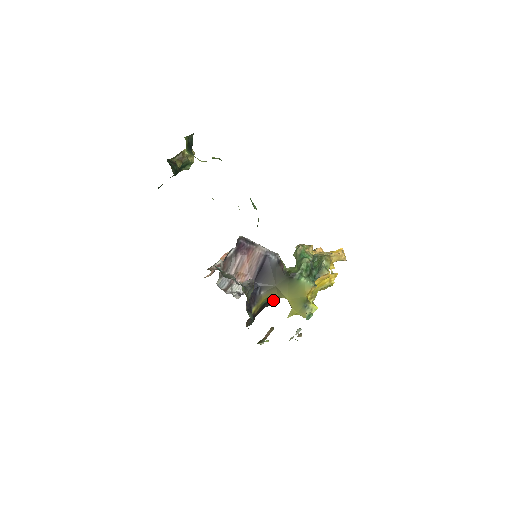
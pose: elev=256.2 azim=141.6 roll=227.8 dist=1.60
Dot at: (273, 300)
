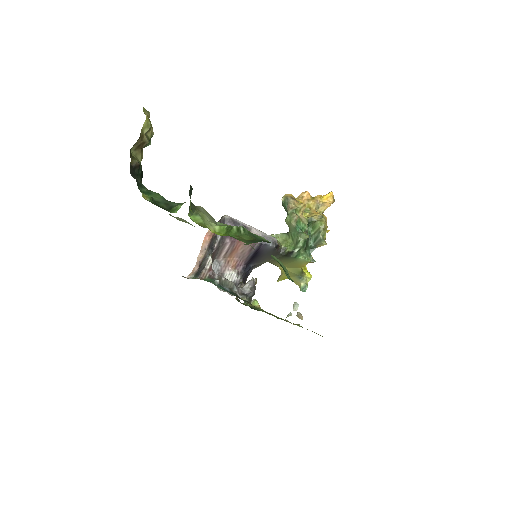
Dot at: occluded
